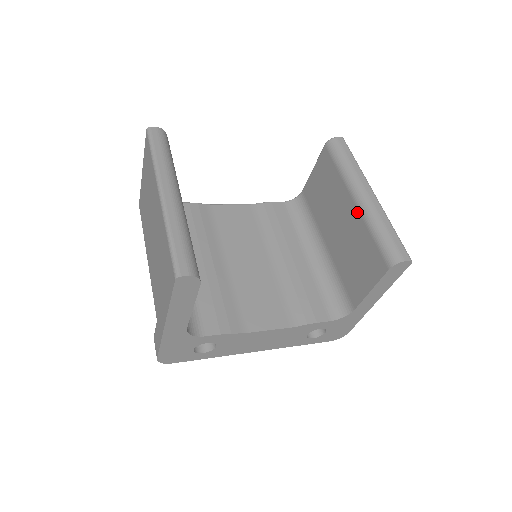
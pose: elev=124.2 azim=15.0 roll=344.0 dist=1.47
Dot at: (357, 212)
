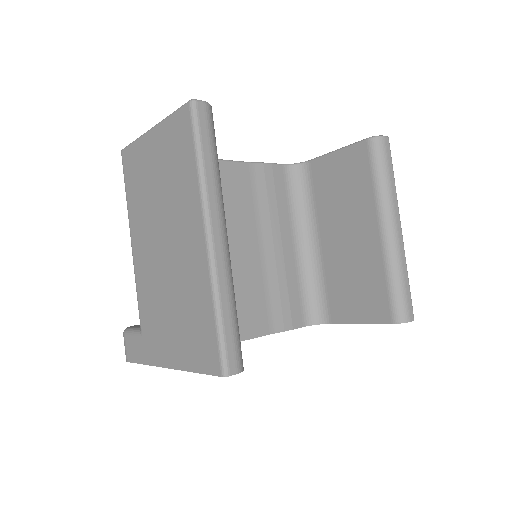
Dot at: (379, 245)
